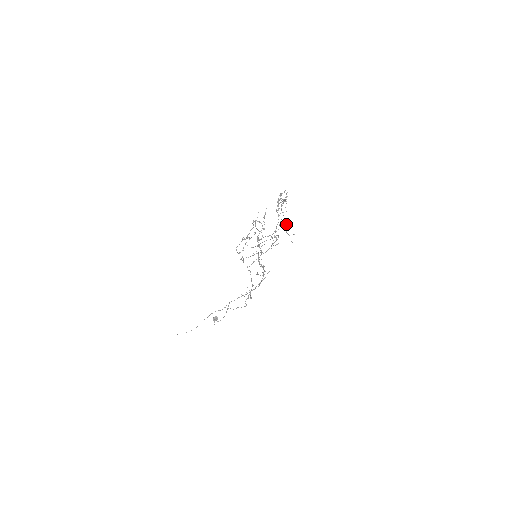
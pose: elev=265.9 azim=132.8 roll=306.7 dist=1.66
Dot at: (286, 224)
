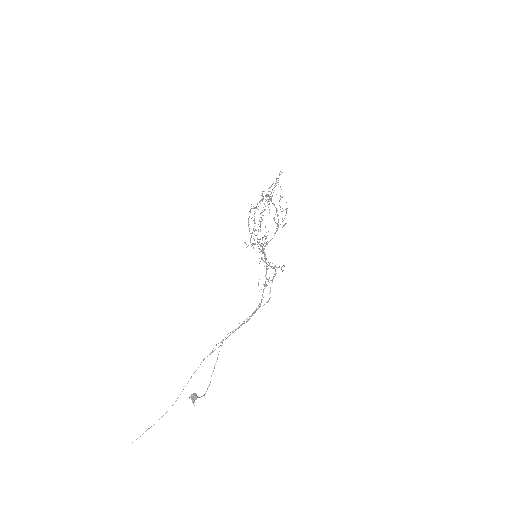
Dot at: occluded
